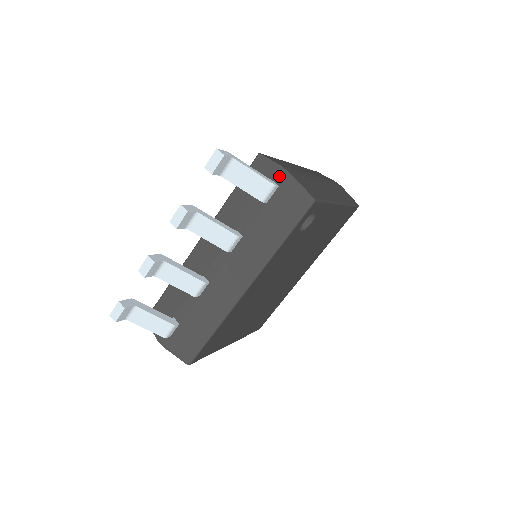
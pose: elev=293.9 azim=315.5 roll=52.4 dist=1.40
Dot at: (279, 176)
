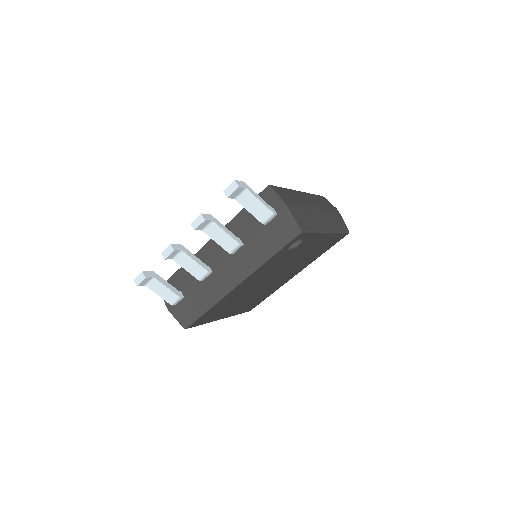
Dot at: (279, 207)
